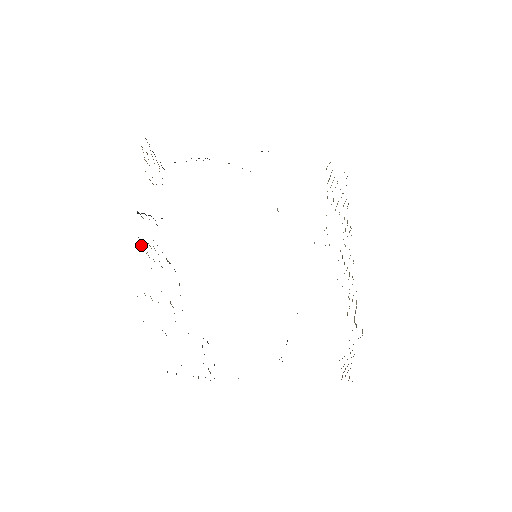
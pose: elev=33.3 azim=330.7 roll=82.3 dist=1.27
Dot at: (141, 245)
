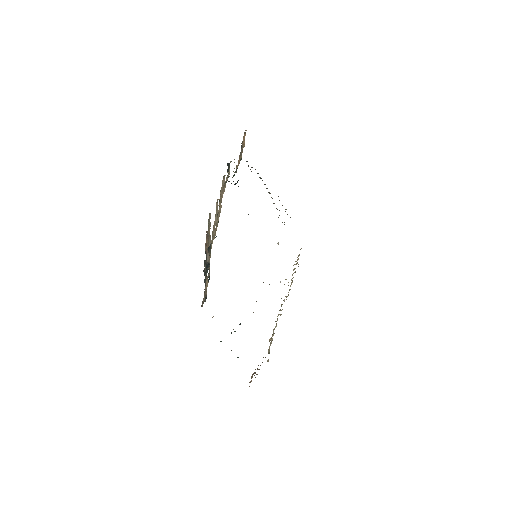
Dot at: occluded
